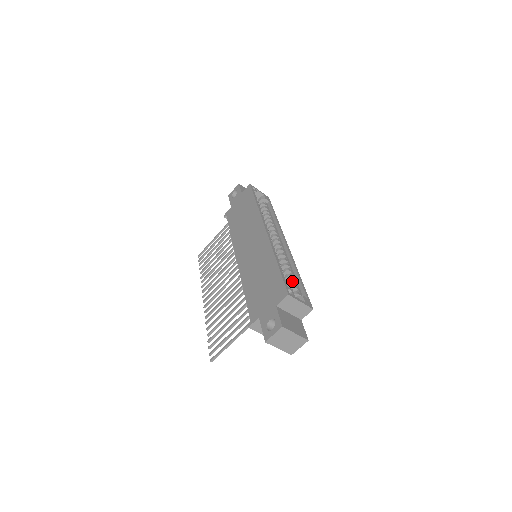
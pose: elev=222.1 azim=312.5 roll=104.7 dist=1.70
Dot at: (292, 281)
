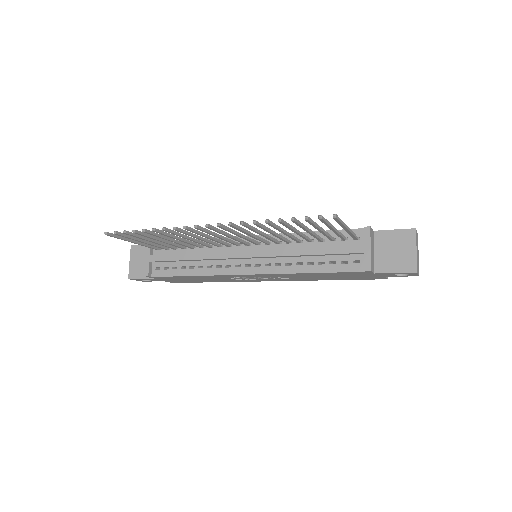
Dot at: occluded
